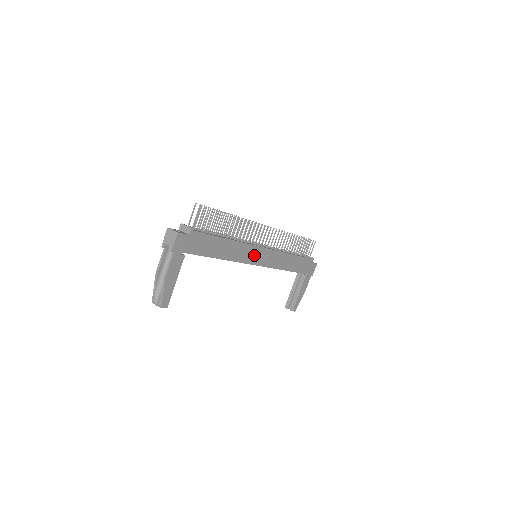
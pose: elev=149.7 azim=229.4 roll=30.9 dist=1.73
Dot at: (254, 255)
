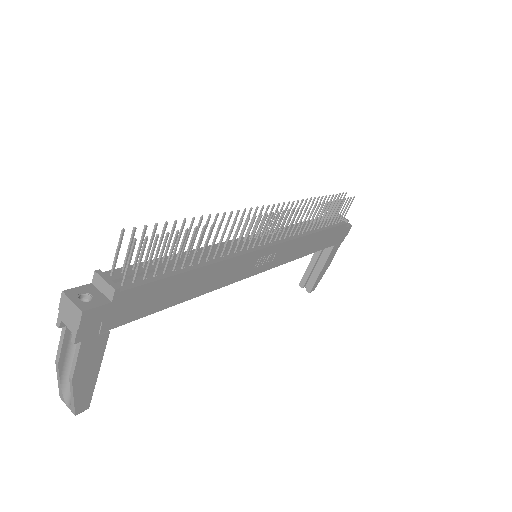
Dot at: (252, 264)
